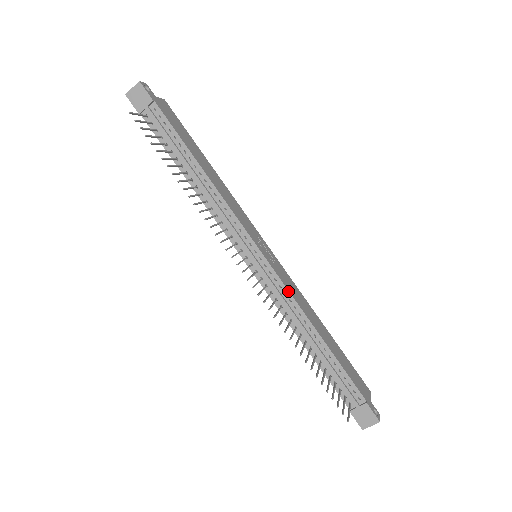
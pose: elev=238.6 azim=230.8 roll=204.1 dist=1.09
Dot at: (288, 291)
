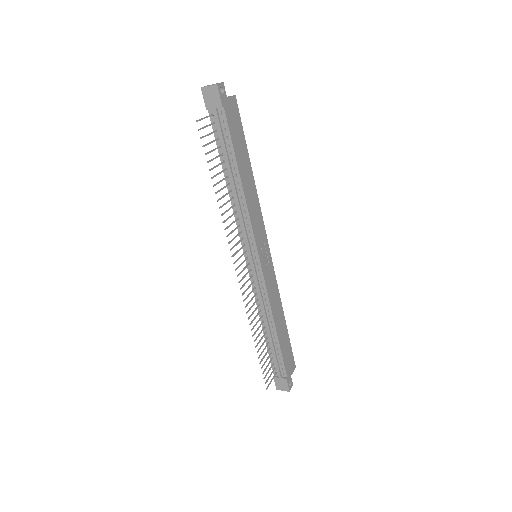
Dot at: (267, 293)
